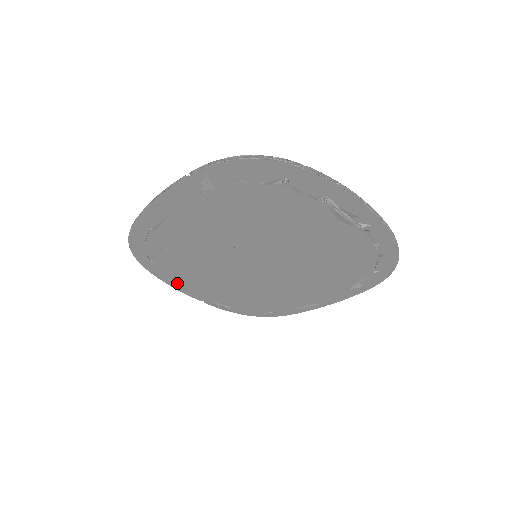
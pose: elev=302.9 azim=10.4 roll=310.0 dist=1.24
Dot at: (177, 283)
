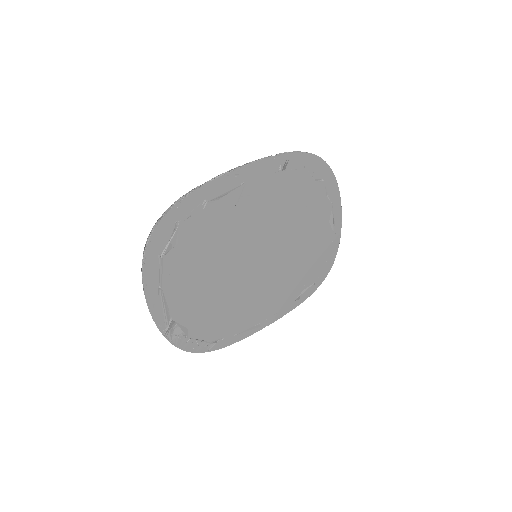
Dot at: (166, 287)
